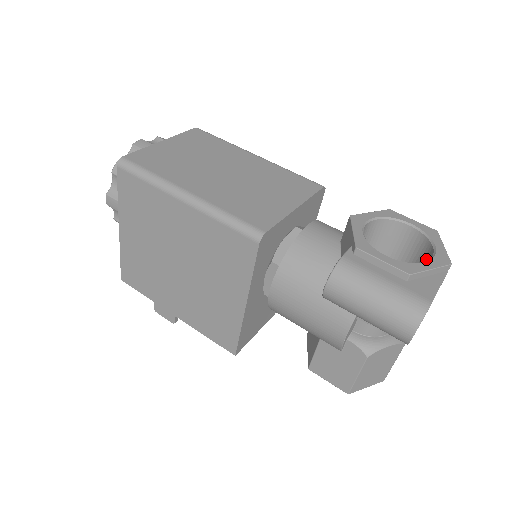
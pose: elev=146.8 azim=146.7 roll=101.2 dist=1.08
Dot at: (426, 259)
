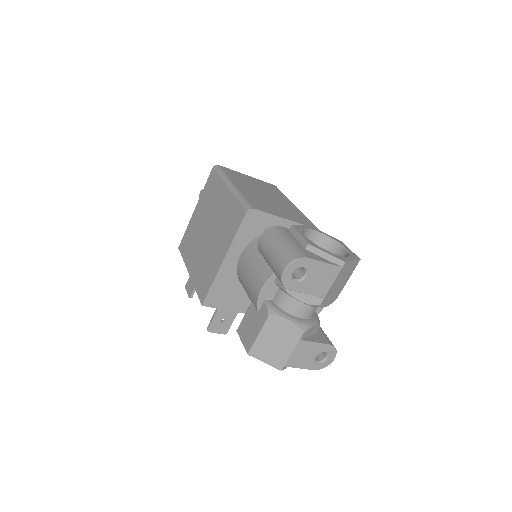
Dot at: occluded
